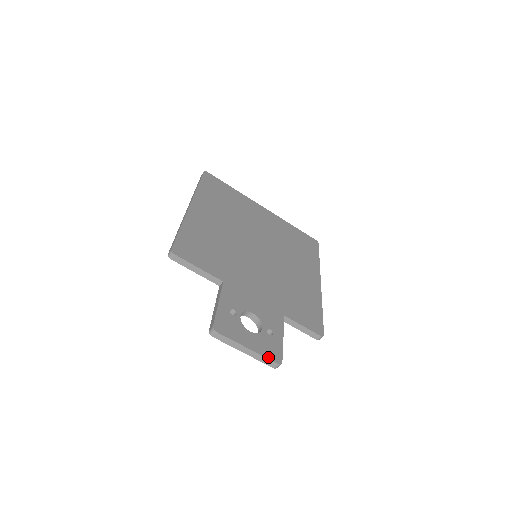
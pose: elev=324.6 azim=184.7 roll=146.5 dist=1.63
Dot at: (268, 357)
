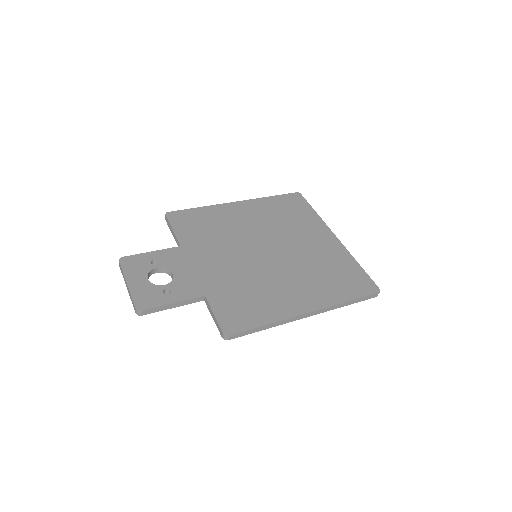
Dot at: (134, 299)
